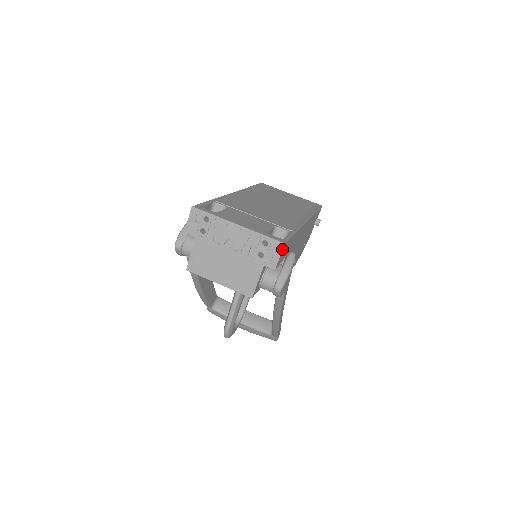
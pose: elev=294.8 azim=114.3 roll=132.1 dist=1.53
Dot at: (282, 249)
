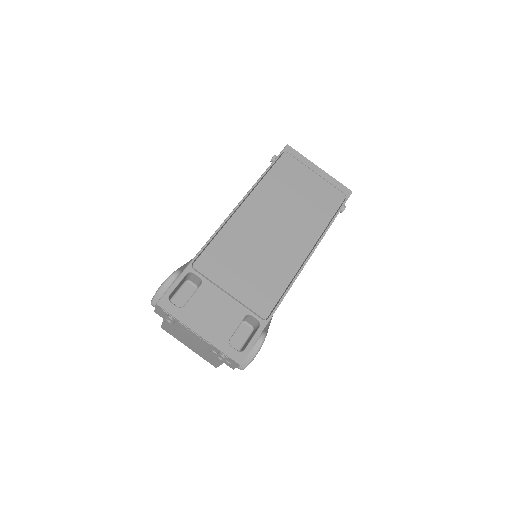
Dot at: (238, 366)
